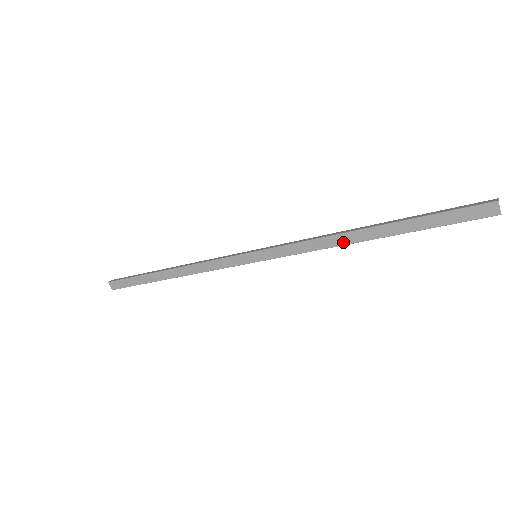
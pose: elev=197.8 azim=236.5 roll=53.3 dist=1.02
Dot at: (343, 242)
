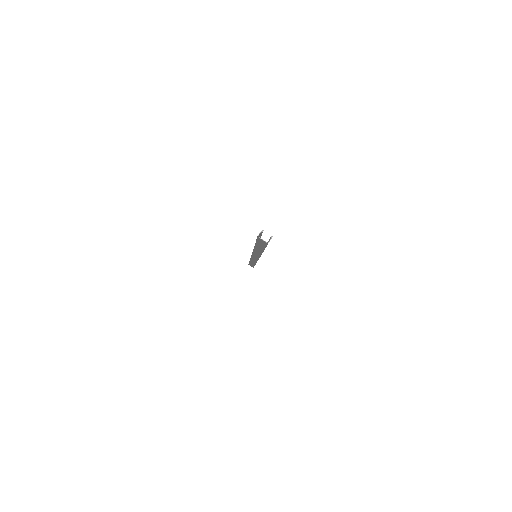
Dot at: (259, 253)
